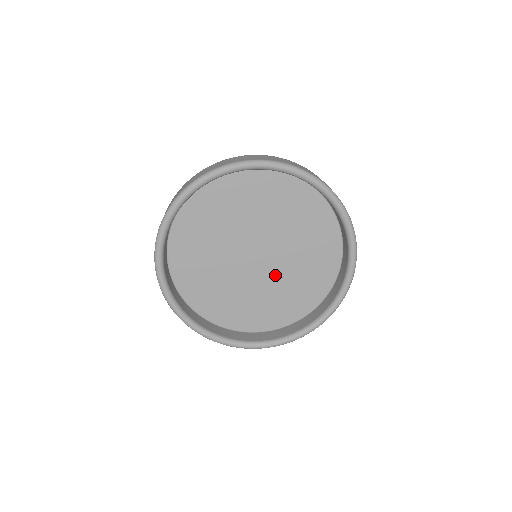
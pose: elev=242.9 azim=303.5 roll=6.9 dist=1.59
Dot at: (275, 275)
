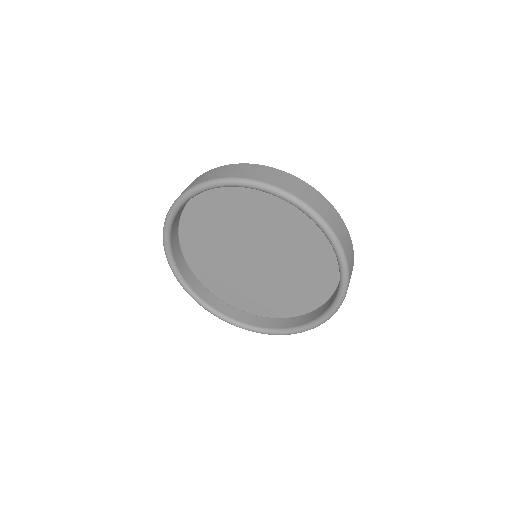
Dot at: (255, 277)
